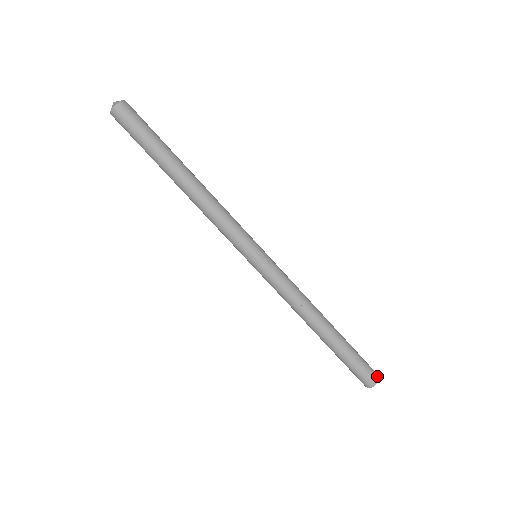
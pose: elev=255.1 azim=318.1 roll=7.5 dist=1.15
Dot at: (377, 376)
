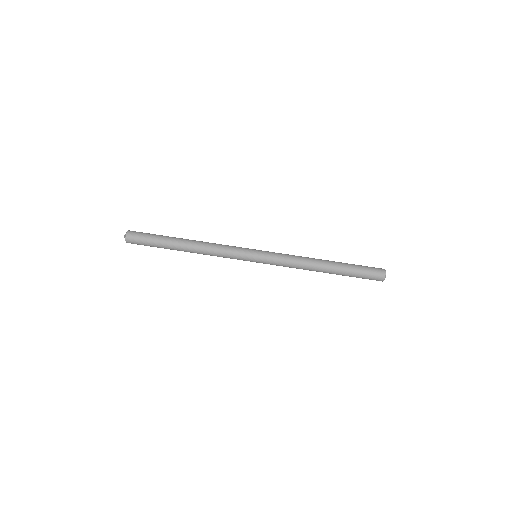
Dot at: (381, 269)
